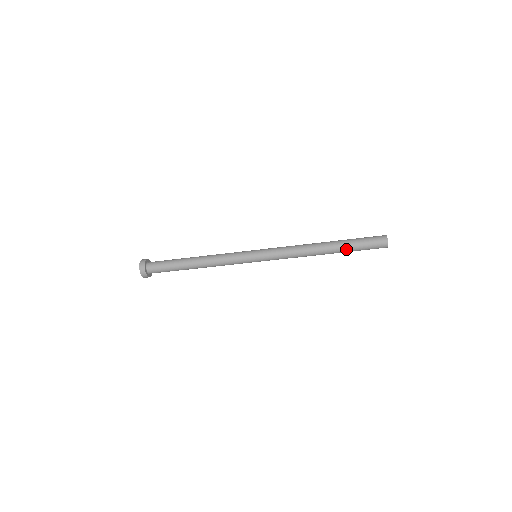
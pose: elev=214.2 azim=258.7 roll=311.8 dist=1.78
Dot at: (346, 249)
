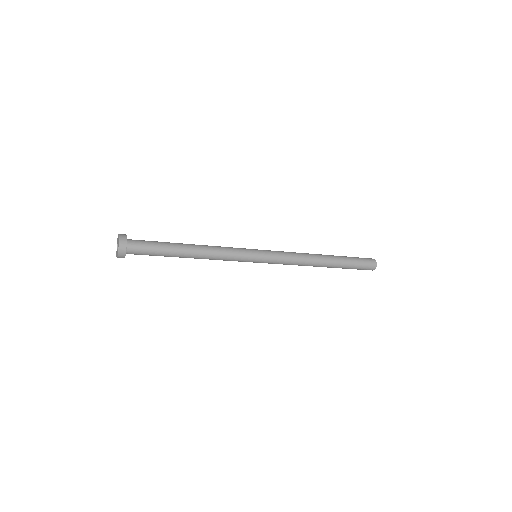
Dot at: (342, 267)
